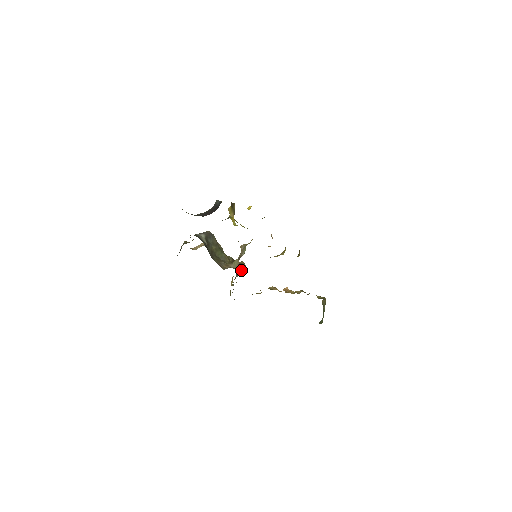
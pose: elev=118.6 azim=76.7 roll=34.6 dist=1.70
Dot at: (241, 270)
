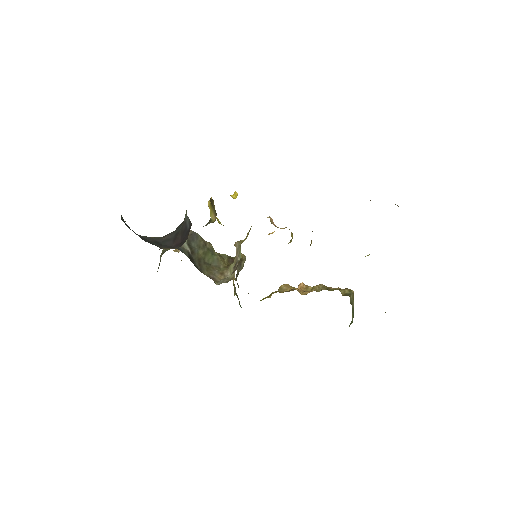
Dot at: (241, 267)
